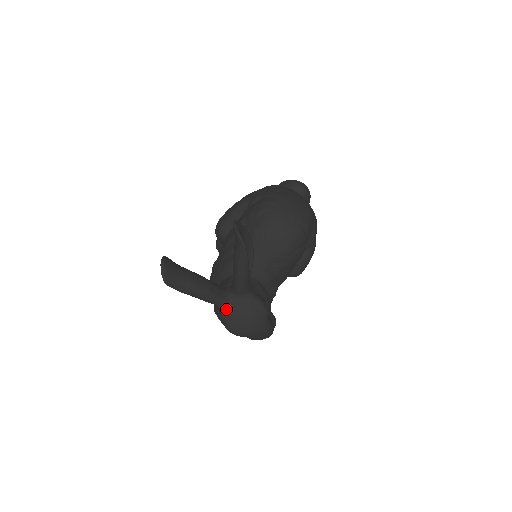
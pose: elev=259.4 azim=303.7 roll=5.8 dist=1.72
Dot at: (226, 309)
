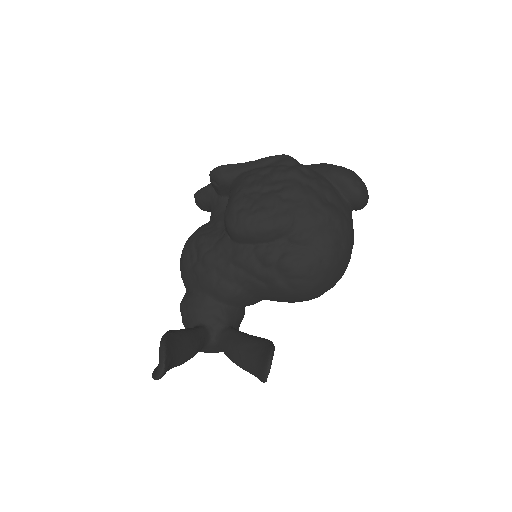
Dot at: occluded
